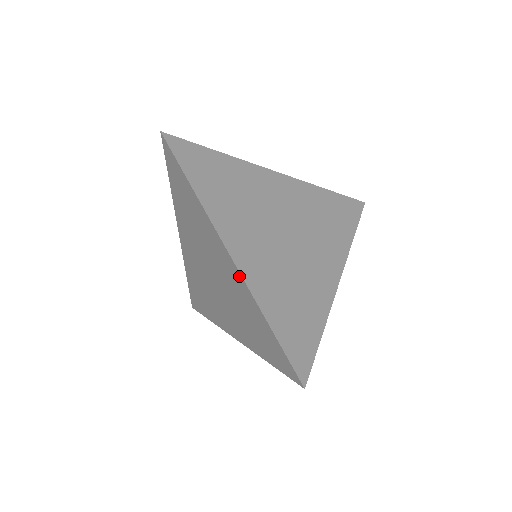
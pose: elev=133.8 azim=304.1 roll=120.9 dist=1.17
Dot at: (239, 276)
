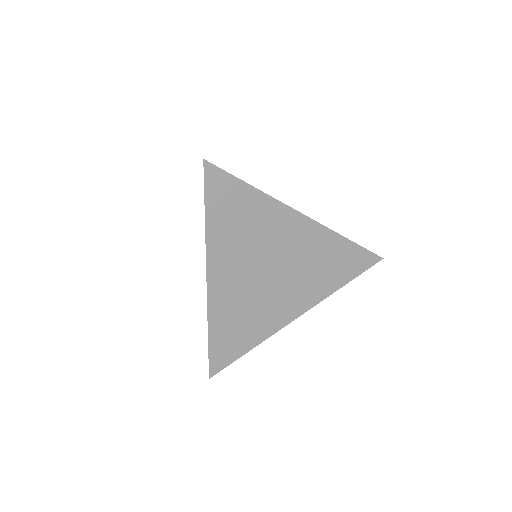
Dot at: (207, 295)
